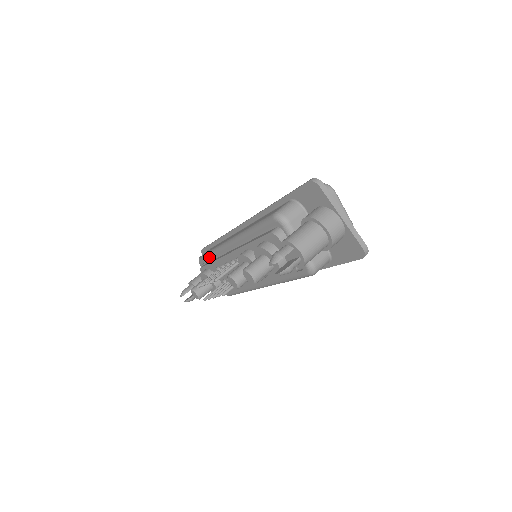
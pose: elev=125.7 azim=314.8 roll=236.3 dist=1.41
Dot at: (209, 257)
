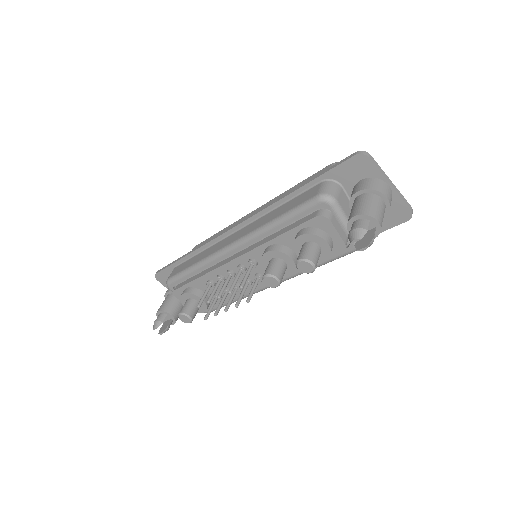
Dot at: (190, 274)
